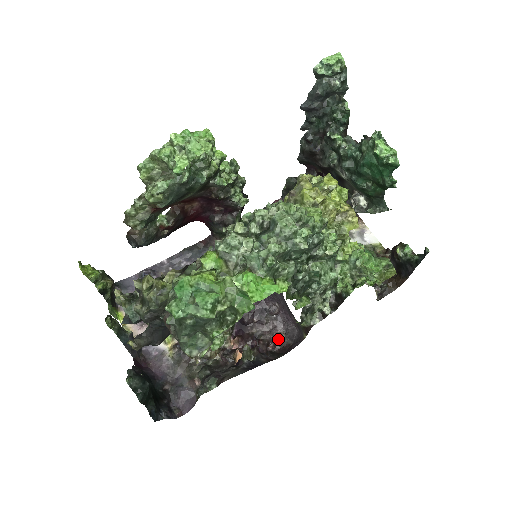
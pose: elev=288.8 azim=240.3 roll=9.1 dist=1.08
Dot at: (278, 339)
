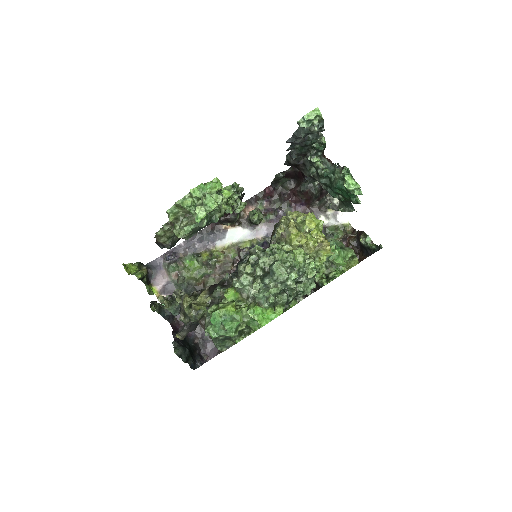
Dot at: occluded
